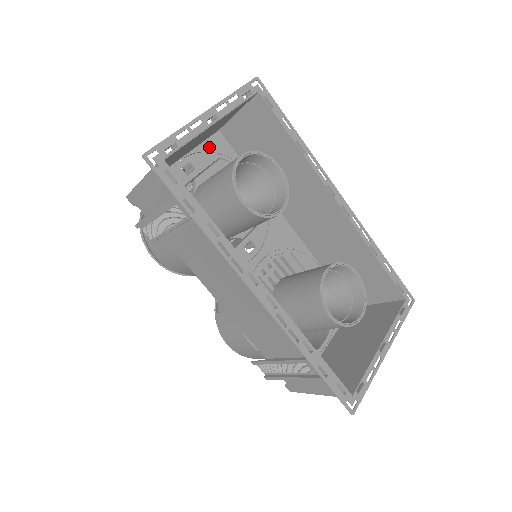
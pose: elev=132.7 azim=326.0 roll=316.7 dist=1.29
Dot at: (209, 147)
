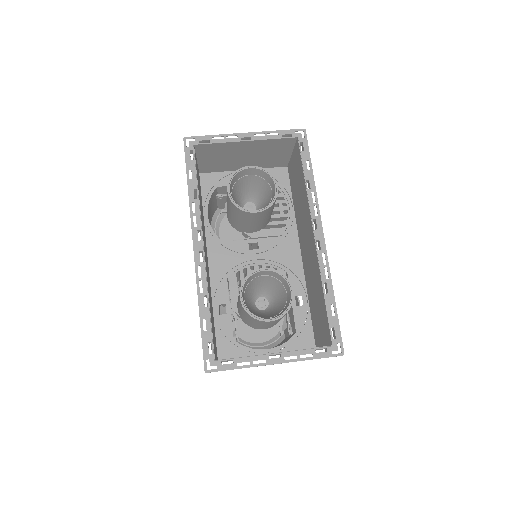
Dot at: (271, 173)
